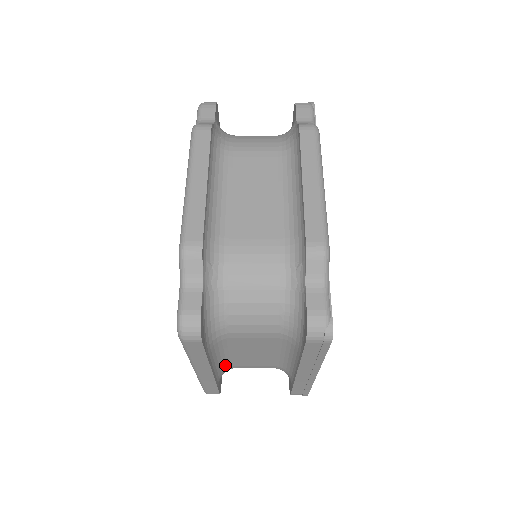
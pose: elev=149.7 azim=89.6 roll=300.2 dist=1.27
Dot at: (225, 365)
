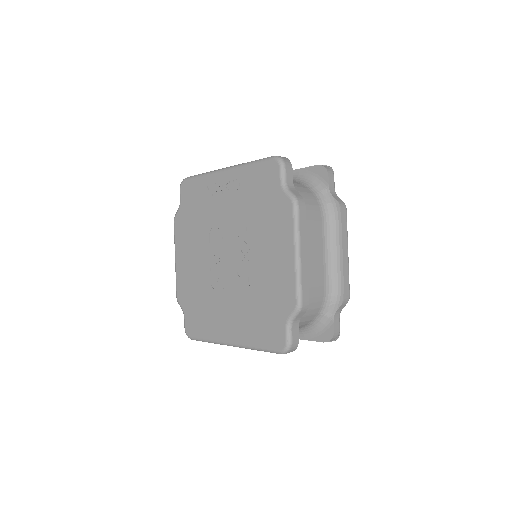
Dot at: occluded
